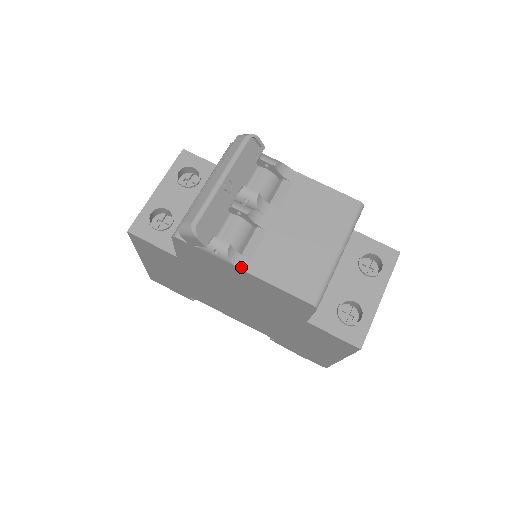
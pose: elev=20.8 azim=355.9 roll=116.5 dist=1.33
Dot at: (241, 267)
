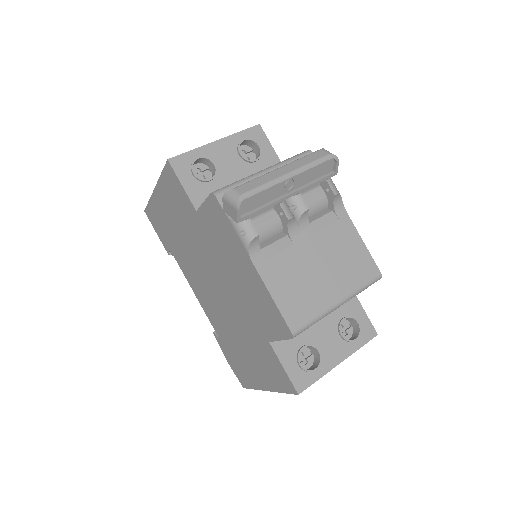
Dot at: (254, 260)
